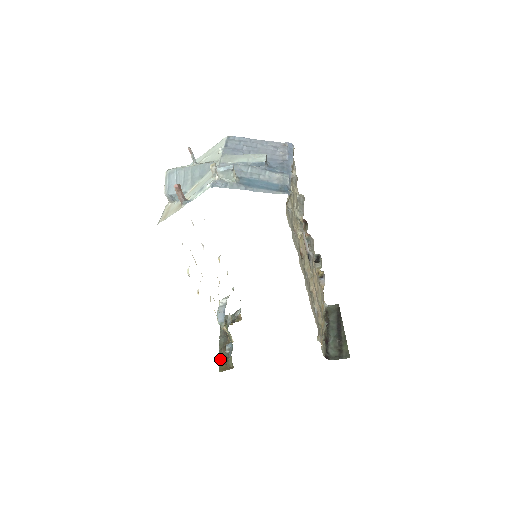
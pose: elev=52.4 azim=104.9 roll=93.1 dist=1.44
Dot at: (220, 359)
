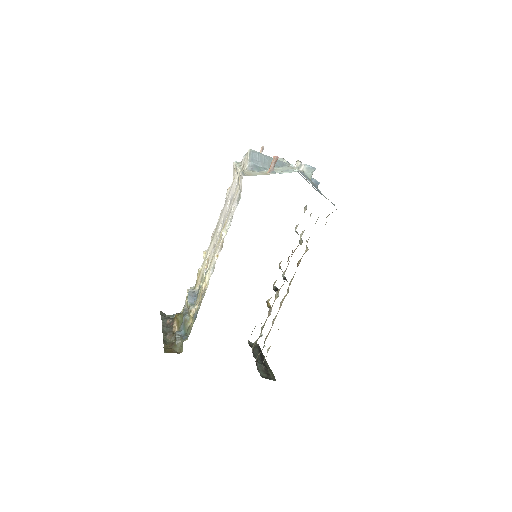
Dot at: (165, 343)
